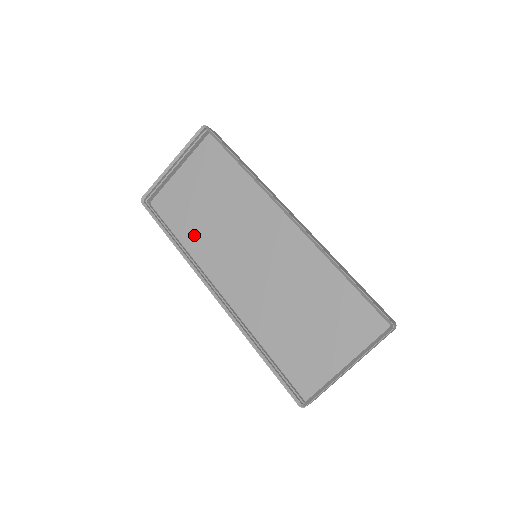
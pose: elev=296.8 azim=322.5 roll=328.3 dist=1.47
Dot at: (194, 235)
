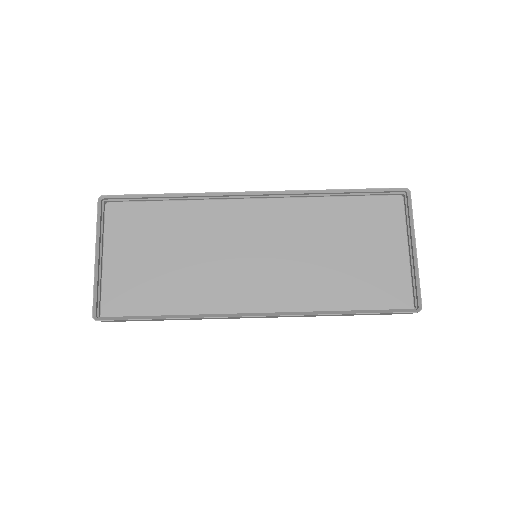
Dot at: (180, 299)
